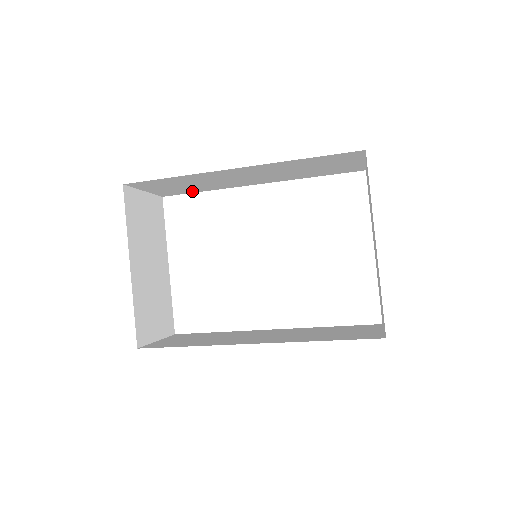
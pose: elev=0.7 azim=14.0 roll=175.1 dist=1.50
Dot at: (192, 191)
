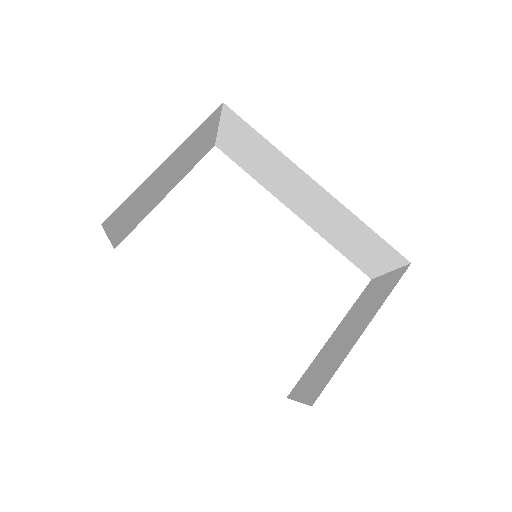
Dot at: (244, 165)
